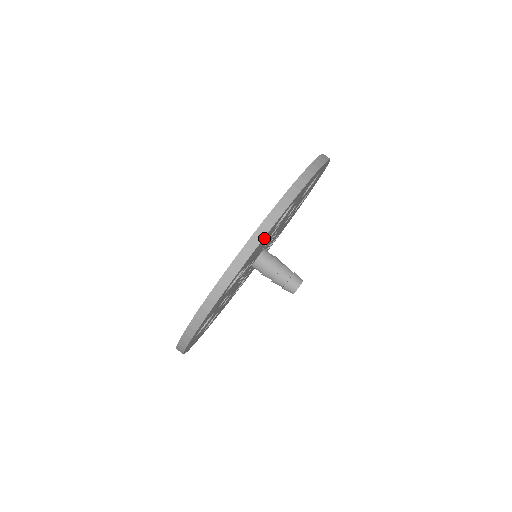
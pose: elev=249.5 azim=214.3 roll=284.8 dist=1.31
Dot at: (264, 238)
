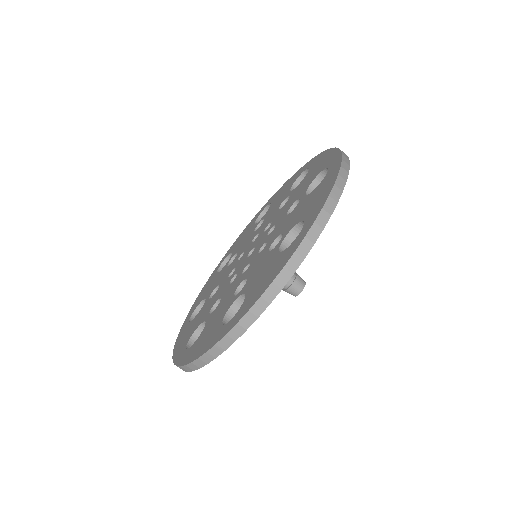
Dot at: occluded
